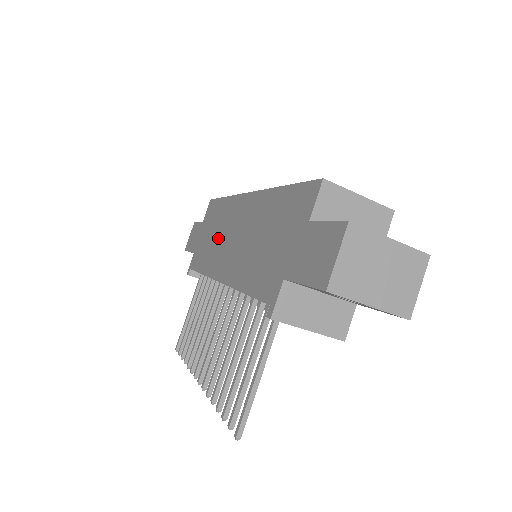
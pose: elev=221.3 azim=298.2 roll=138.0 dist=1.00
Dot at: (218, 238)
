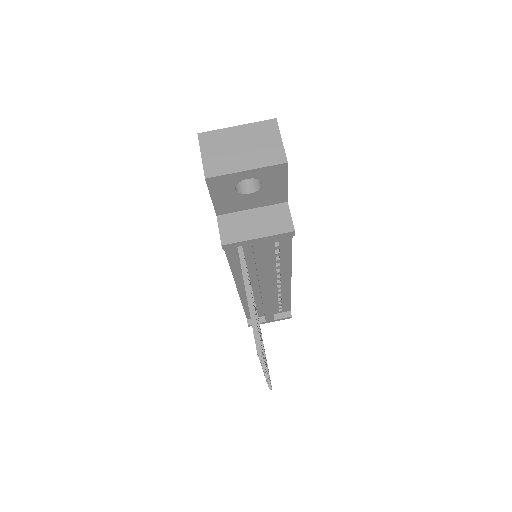
Dot at: occluded
